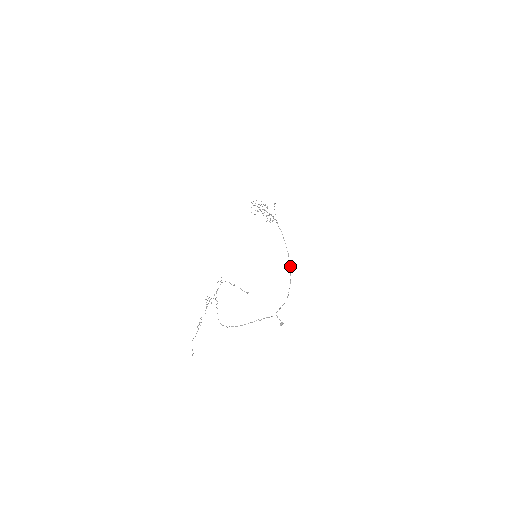
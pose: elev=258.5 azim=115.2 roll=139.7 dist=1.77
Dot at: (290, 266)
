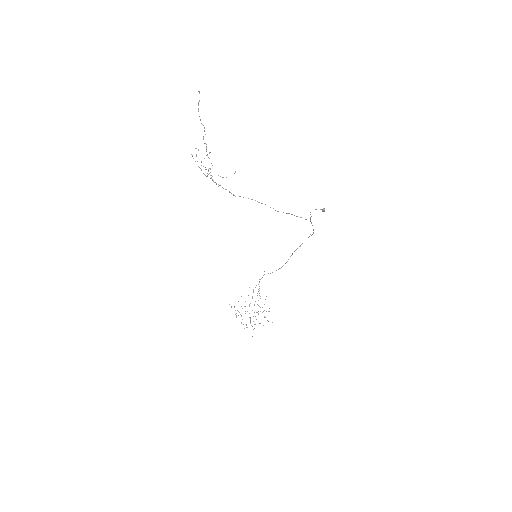
Dot at: (294, 251)
